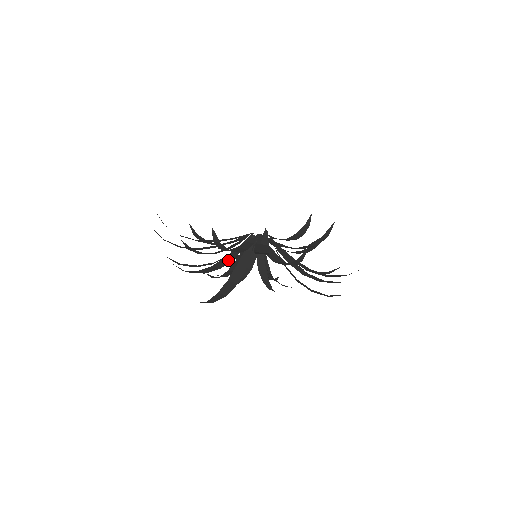
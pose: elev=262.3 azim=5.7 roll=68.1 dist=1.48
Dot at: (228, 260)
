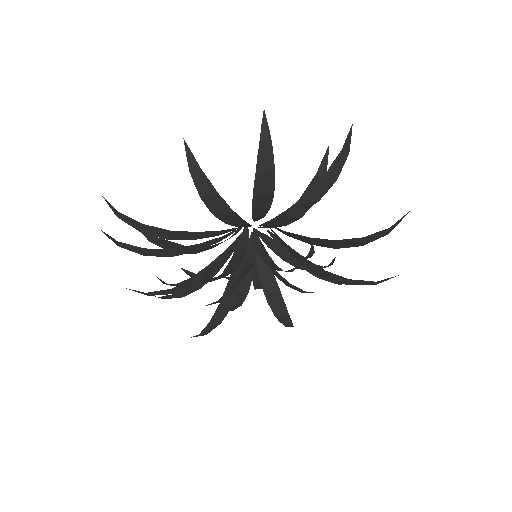
Dot at: (217, 244)
